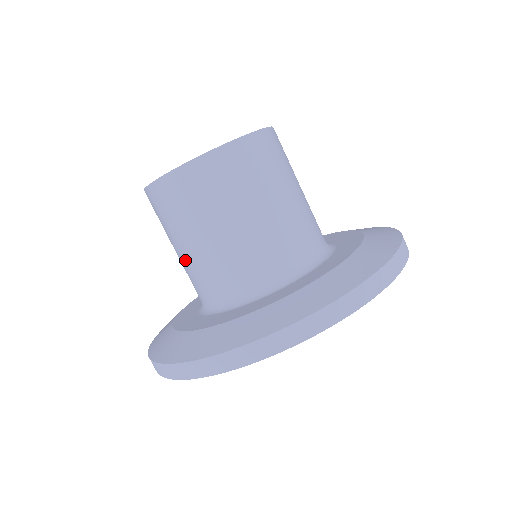
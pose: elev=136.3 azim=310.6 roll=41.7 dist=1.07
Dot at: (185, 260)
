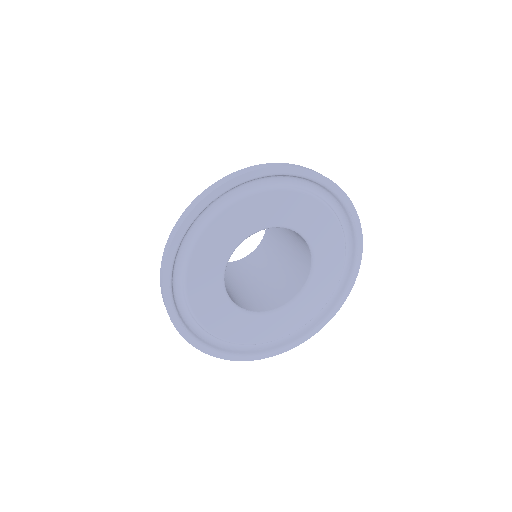
Dot at: occluded
